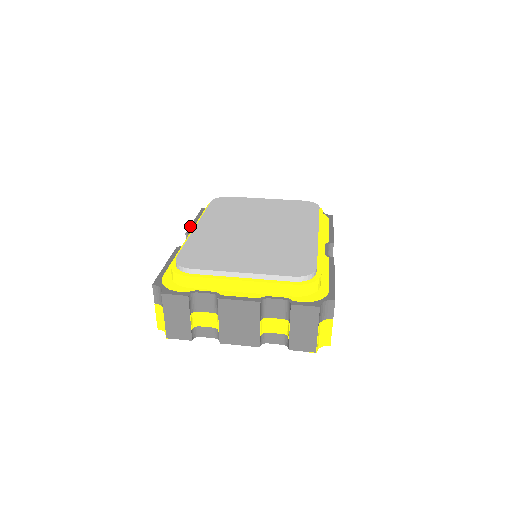
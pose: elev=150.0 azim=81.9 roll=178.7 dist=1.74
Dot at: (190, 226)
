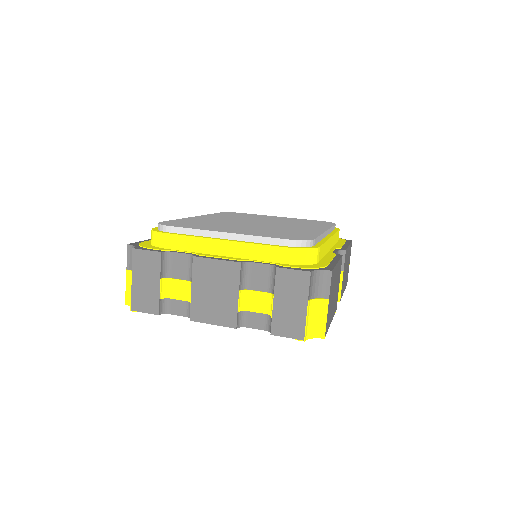
Dot at: occluded
